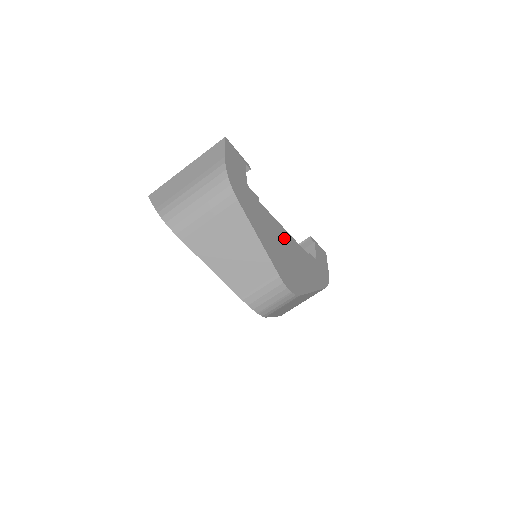
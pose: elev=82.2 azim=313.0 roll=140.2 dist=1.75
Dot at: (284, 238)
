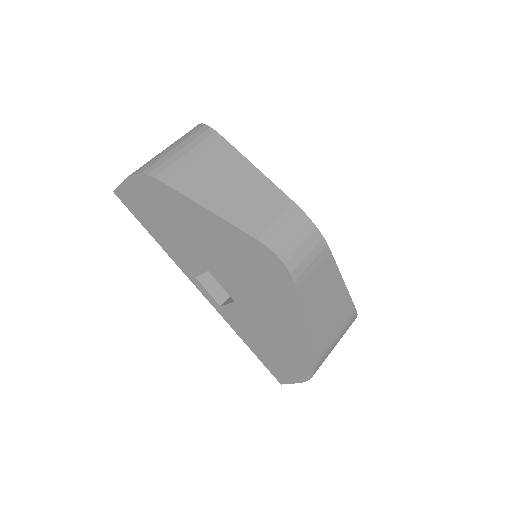
Dot at: occluded
